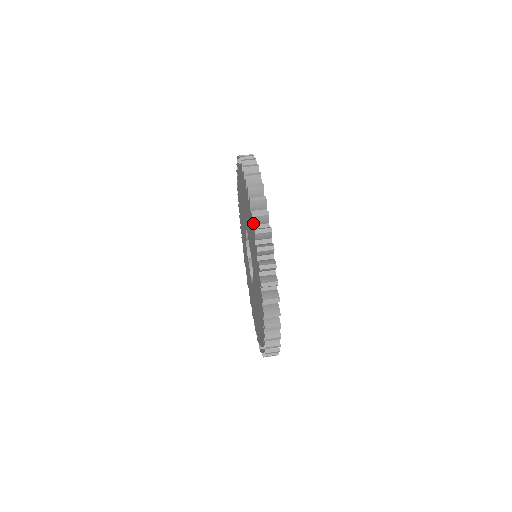
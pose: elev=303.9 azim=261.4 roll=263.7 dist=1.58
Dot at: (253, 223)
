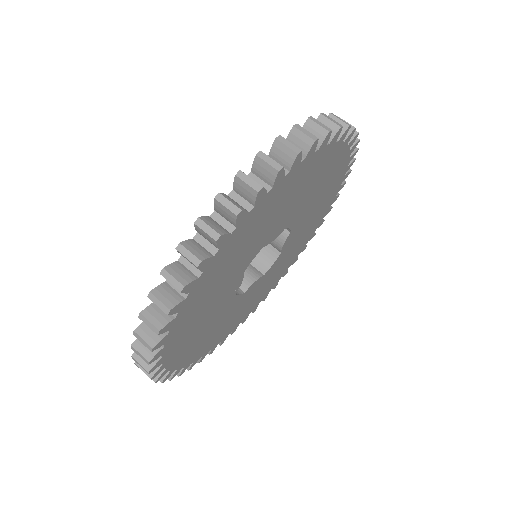
Dot at: (270, 152)
